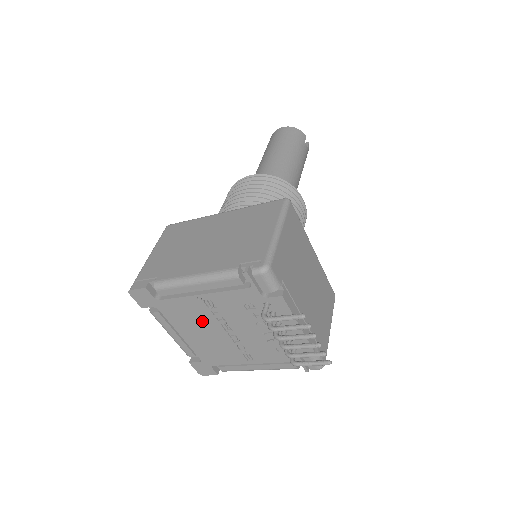
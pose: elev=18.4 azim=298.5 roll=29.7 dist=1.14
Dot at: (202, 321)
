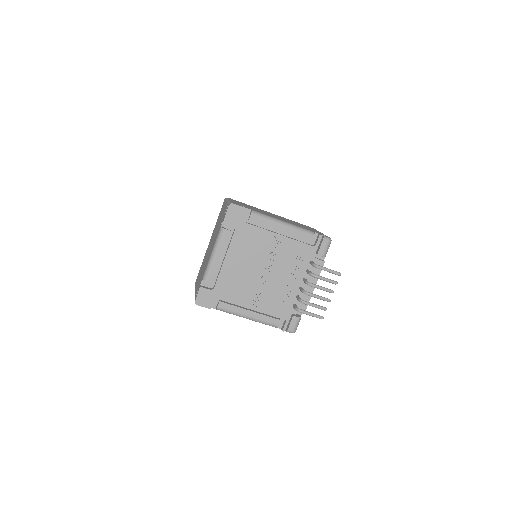
Dot at: (256, 254)
